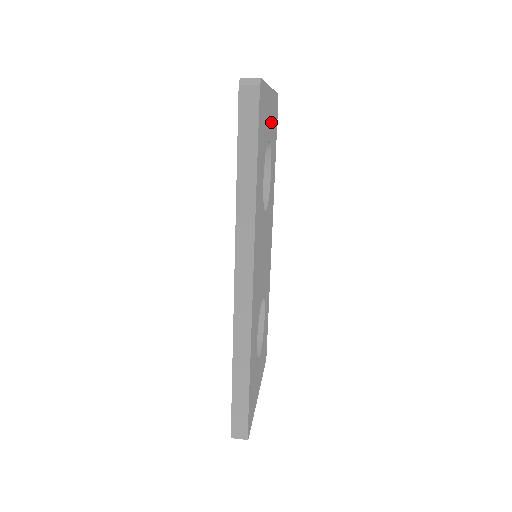
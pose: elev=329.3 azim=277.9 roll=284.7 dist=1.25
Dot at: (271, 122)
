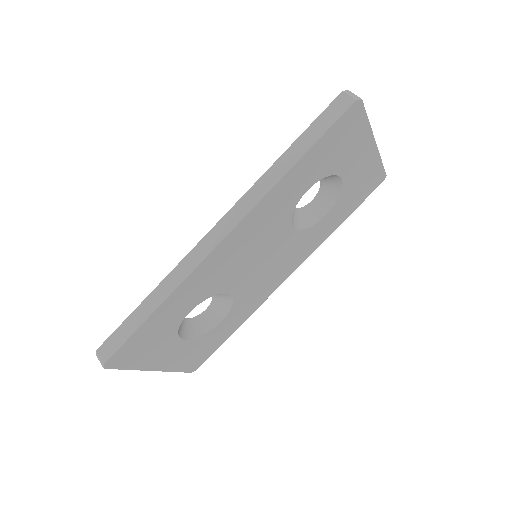
Dot at: (357, 173)
